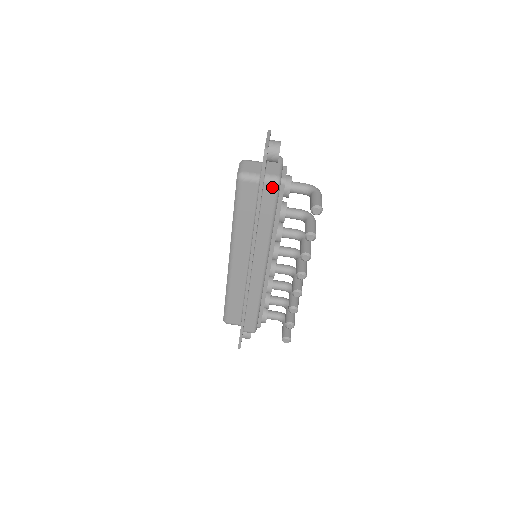
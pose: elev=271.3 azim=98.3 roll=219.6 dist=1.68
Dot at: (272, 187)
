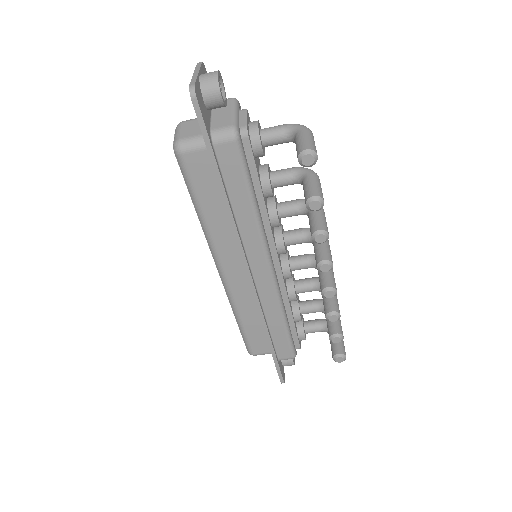
Dot at: (228, 147)
